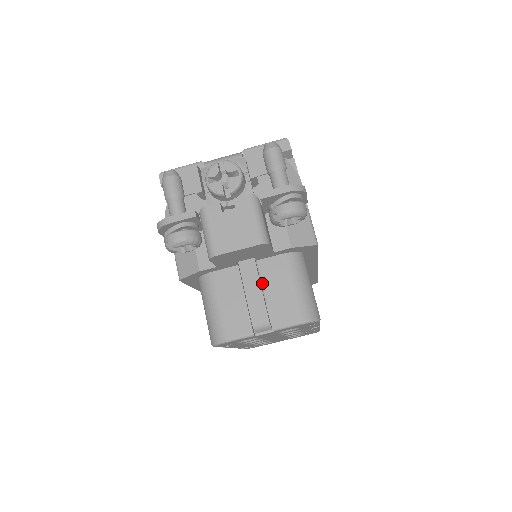
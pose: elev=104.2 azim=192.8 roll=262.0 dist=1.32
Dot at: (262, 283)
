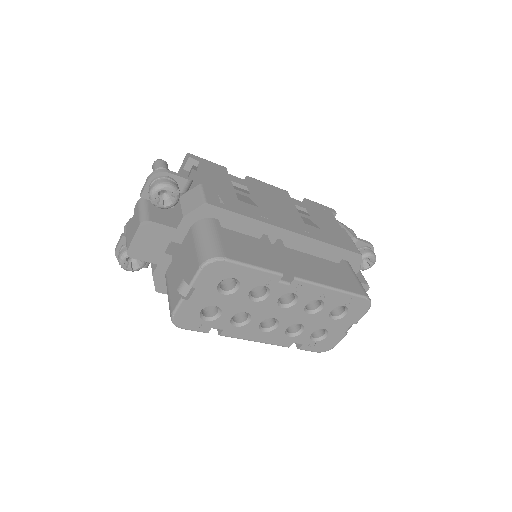
Dot at: (183, 257)
